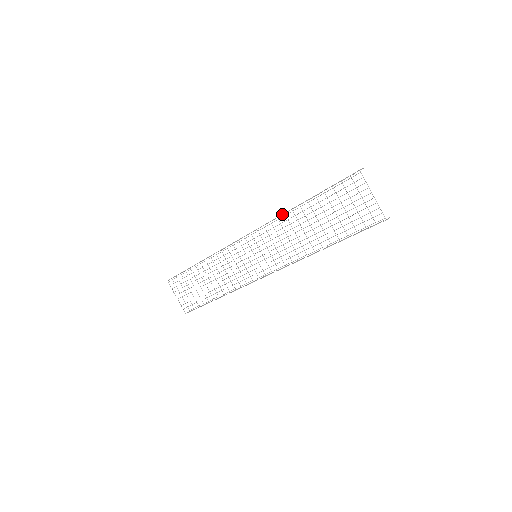
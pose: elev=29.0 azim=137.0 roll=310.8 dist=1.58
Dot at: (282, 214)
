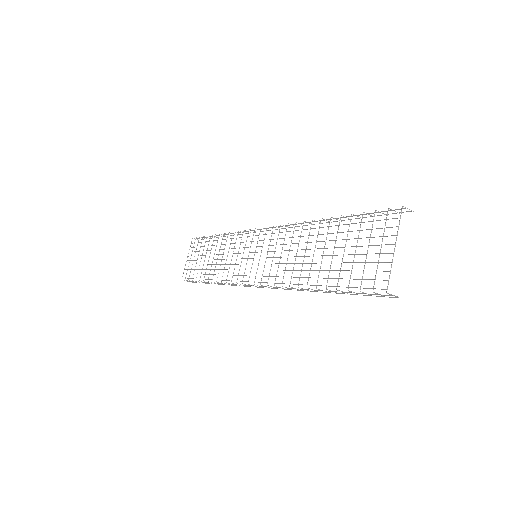
Dot at: occluded
